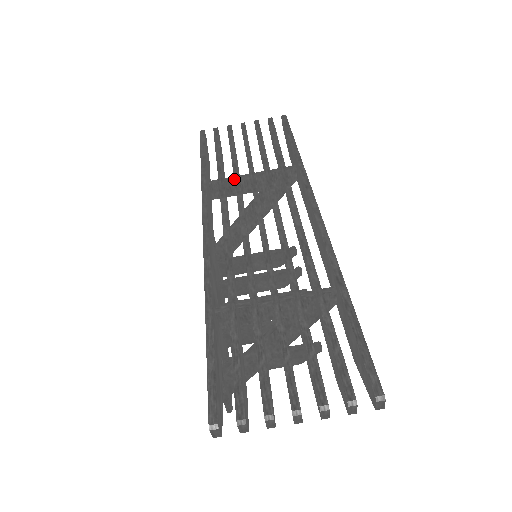
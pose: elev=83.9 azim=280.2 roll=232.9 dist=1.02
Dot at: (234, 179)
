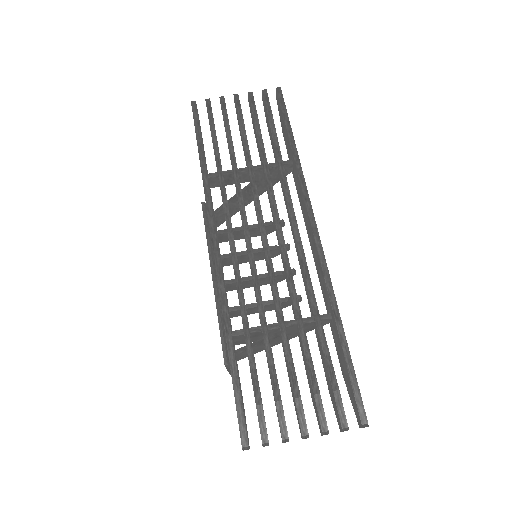
Dot at: occluded
